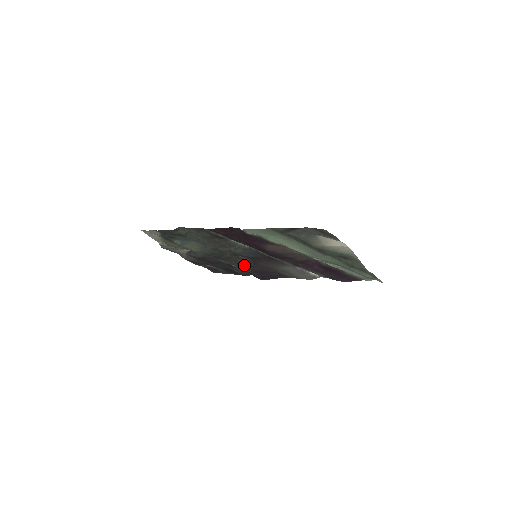
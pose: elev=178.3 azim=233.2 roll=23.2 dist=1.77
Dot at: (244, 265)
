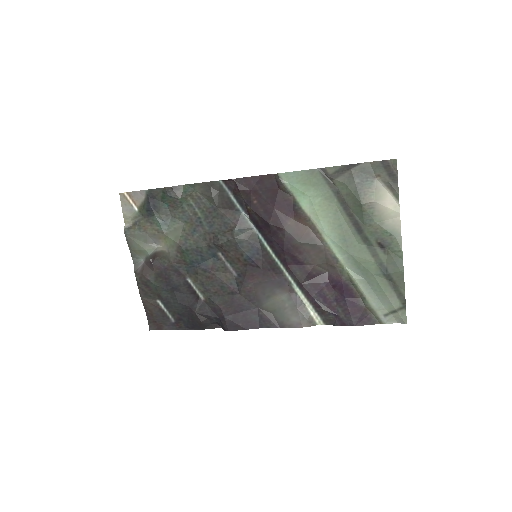
Dot at: (220, 290)
